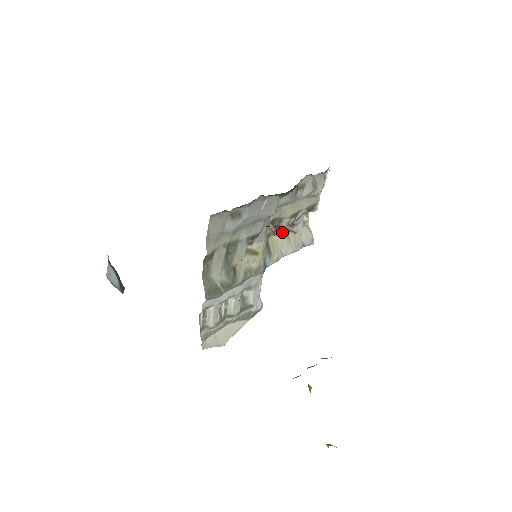
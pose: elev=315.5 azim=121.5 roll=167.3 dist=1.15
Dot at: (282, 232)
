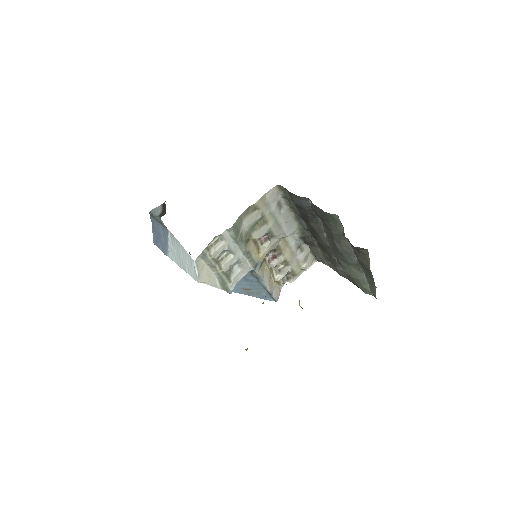
Dot at: (274, 264)
